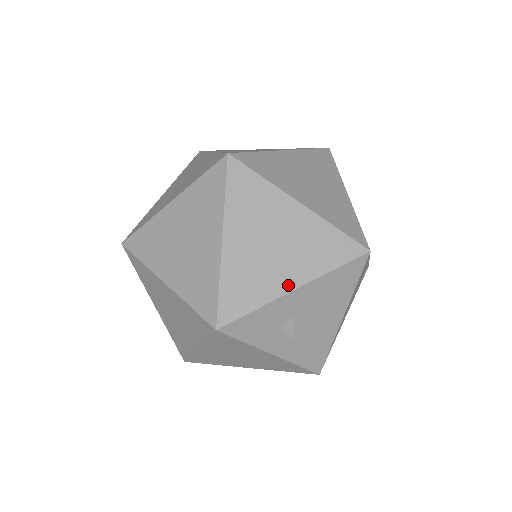
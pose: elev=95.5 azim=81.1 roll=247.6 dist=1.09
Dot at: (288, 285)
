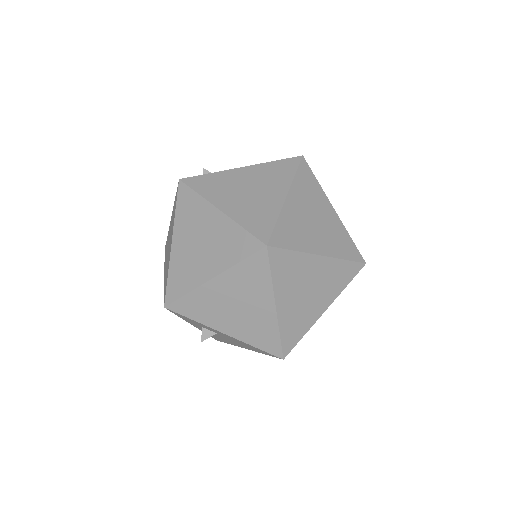
Dot at: (222, 329)
